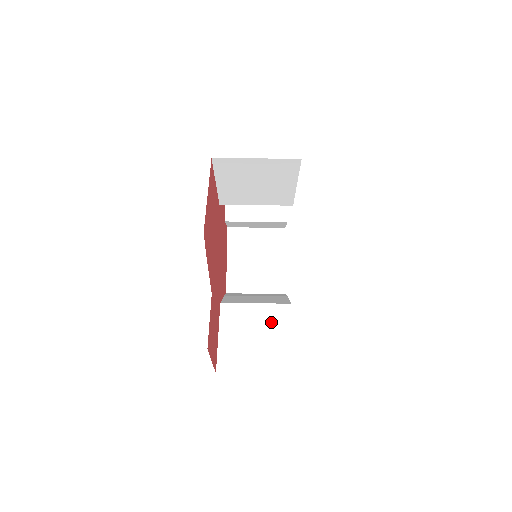
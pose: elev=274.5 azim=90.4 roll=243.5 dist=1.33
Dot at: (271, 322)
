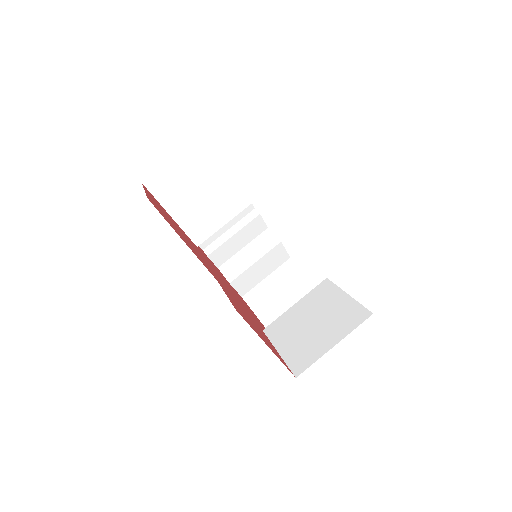
Dot at: (319, 302)
